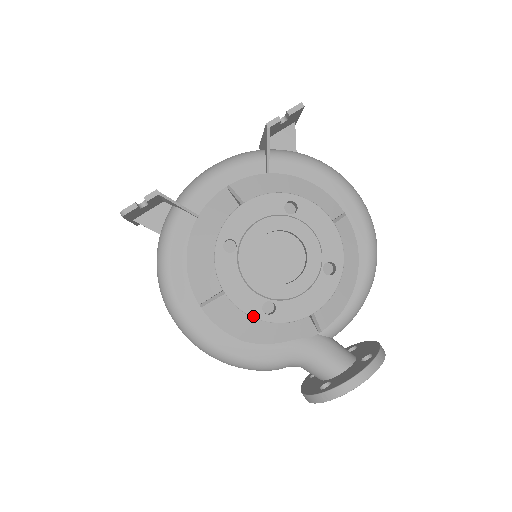
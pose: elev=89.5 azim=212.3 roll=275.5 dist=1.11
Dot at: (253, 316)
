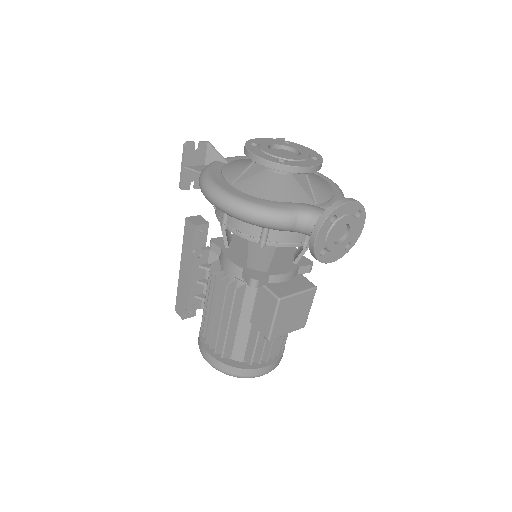
Dot at: (272, 161)
